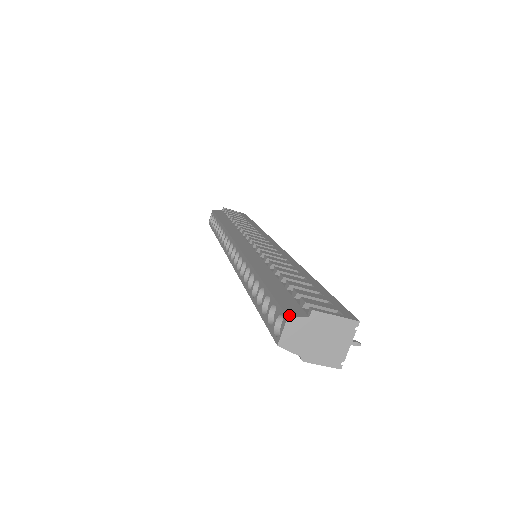
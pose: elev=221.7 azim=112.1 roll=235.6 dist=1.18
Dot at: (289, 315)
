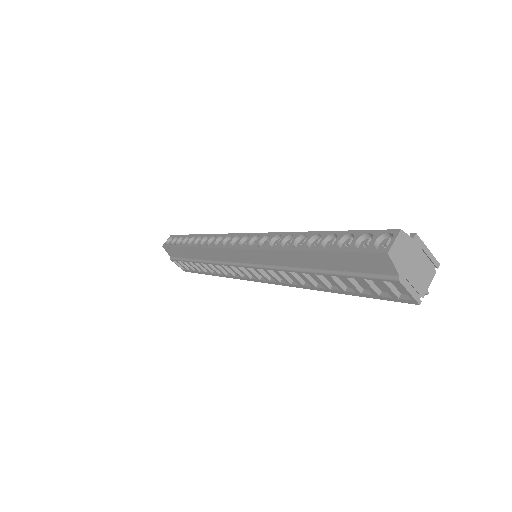
Dot at: (400, 230)
